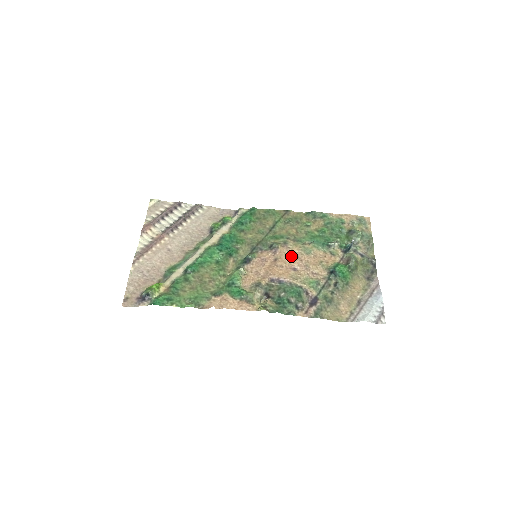
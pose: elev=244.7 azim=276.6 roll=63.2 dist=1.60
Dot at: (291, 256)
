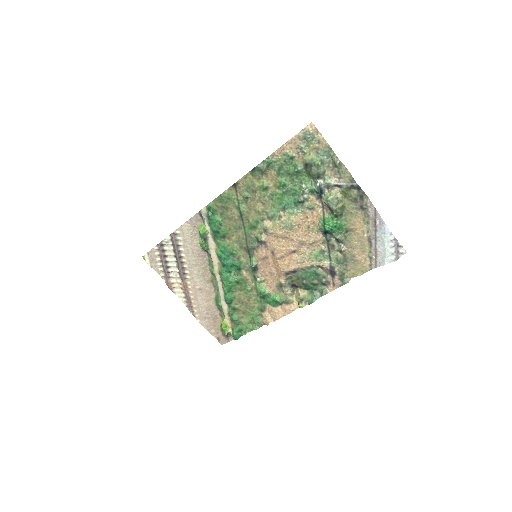
Dot at: (281, 241)
